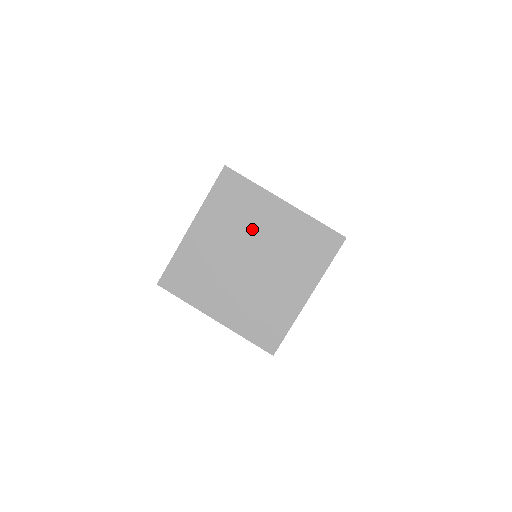
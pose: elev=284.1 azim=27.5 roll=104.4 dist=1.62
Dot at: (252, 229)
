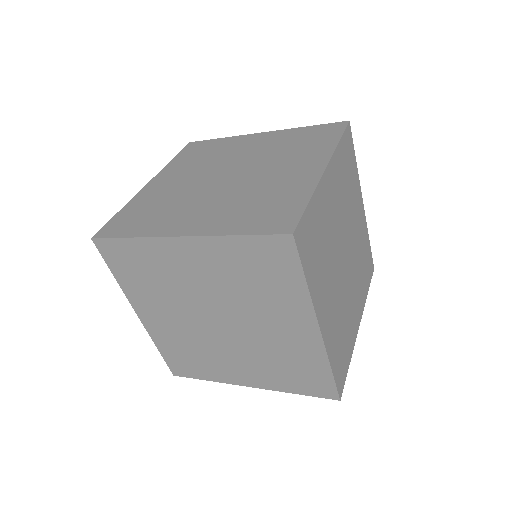
Dot at: (185, 288)
